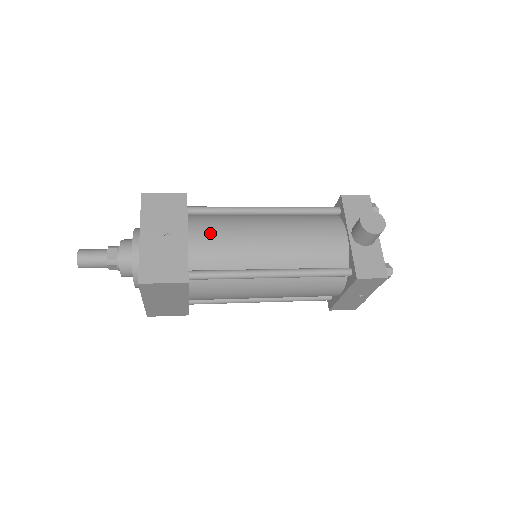
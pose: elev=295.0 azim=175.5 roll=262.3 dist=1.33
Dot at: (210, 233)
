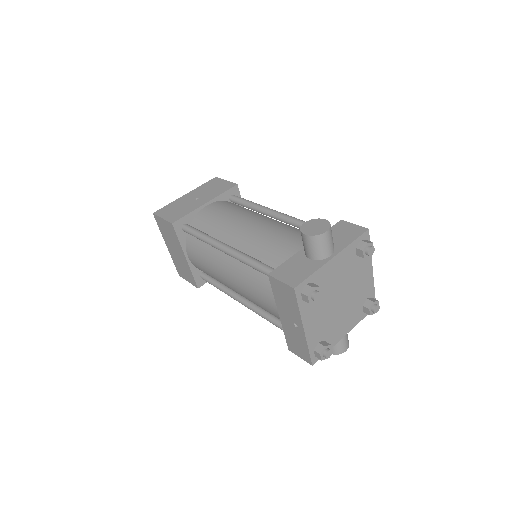
Dot at: (221, 208)
